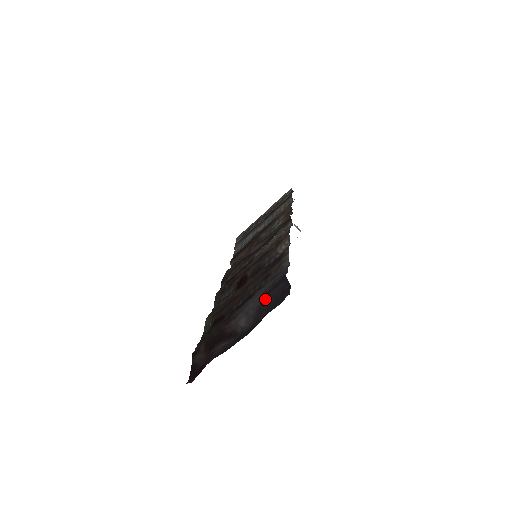
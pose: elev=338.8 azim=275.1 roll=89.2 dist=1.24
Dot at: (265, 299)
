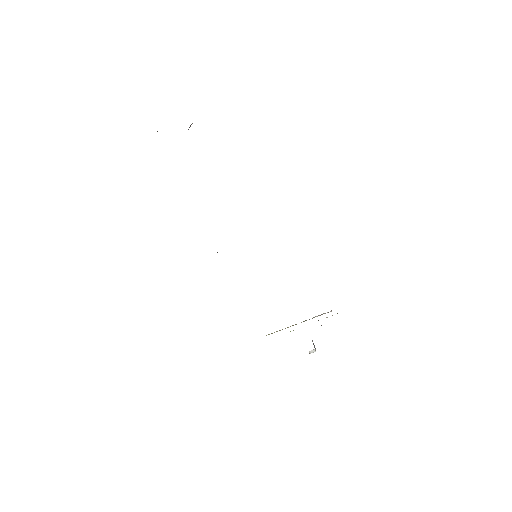
Dot at: occluded
